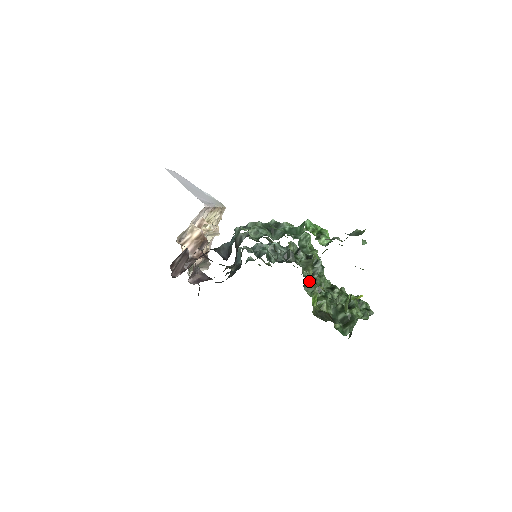
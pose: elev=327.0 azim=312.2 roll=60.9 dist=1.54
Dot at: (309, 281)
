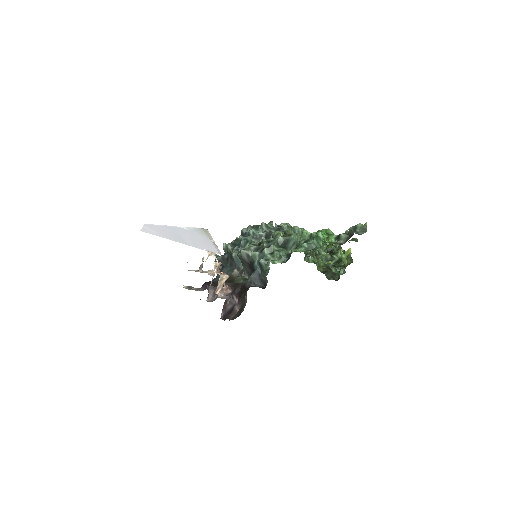
Dot at: occluded
